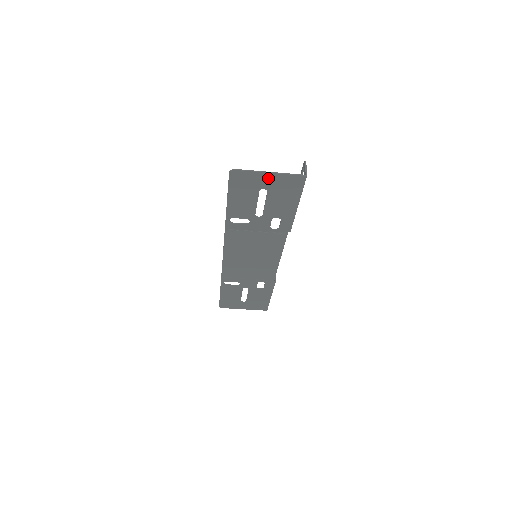
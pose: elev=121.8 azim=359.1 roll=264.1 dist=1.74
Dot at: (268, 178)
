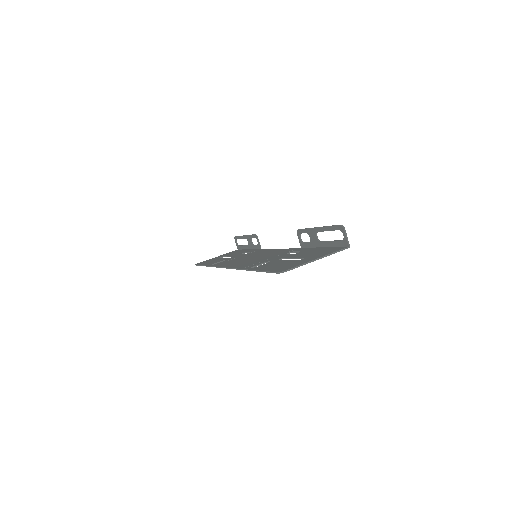
Dot at: occluded
